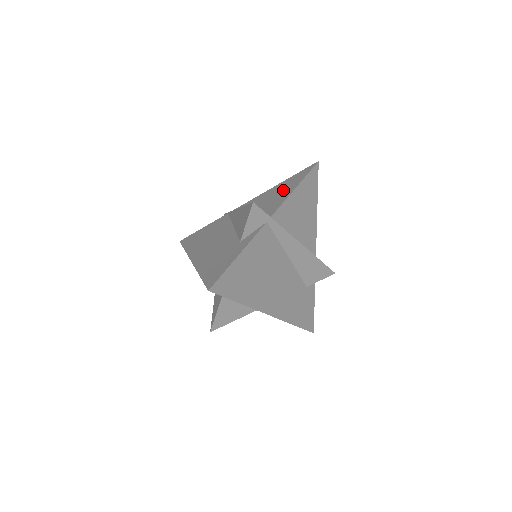
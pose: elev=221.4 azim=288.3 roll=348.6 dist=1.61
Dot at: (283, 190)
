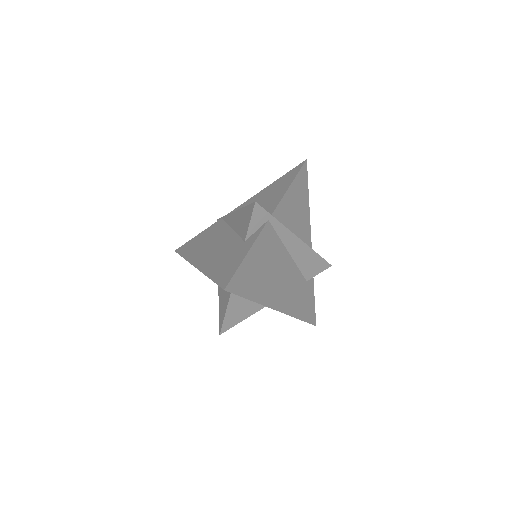
Dot at: (277, 190)
